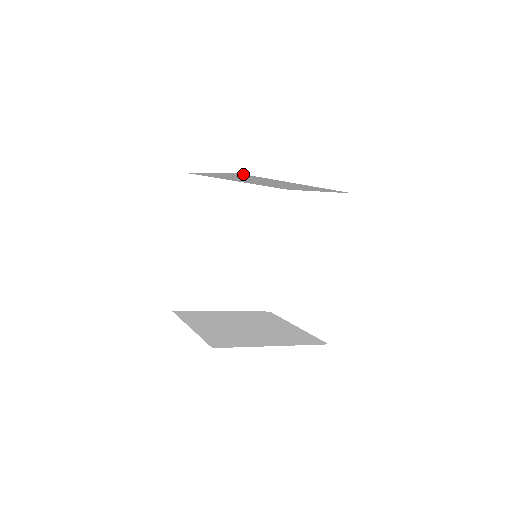
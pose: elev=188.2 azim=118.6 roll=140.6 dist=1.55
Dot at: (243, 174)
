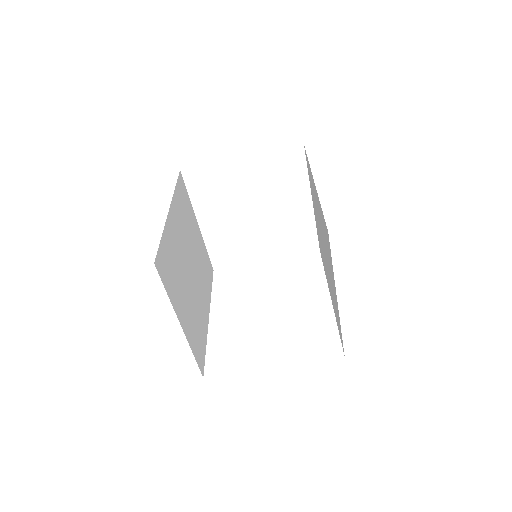
Dot at: (303, 153)
